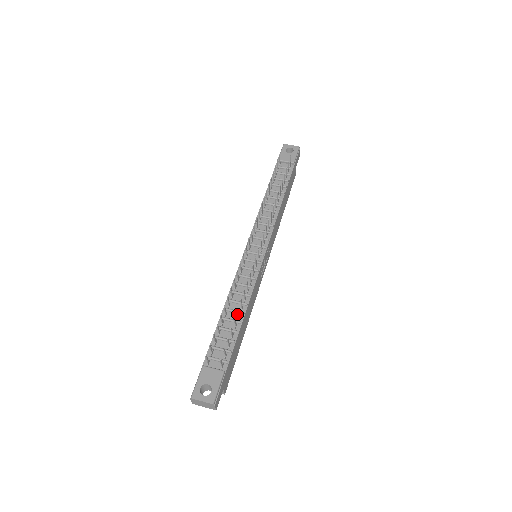
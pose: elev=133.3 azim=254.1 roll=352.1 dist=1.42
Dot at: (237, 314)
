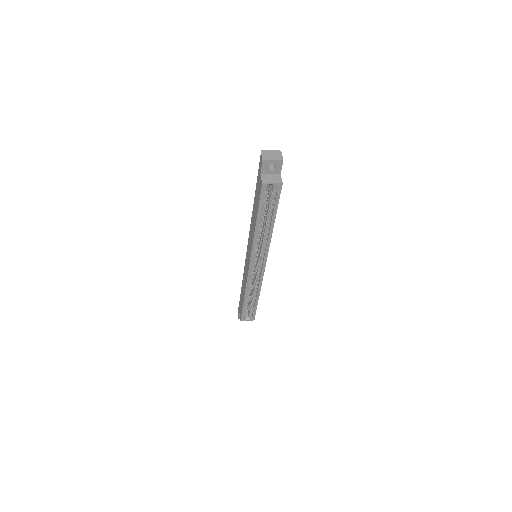
Dot at: occluded
